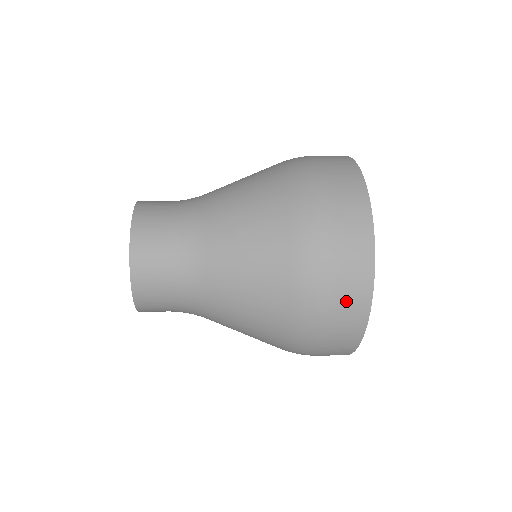
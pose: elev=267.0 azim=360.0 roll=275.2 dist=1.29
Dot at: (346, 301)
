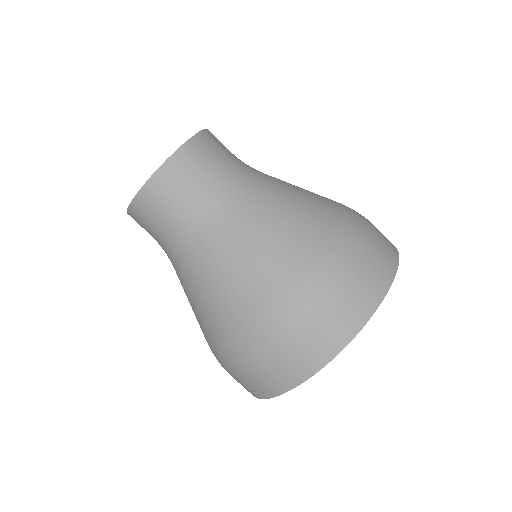
Dot at: (341, 312)
